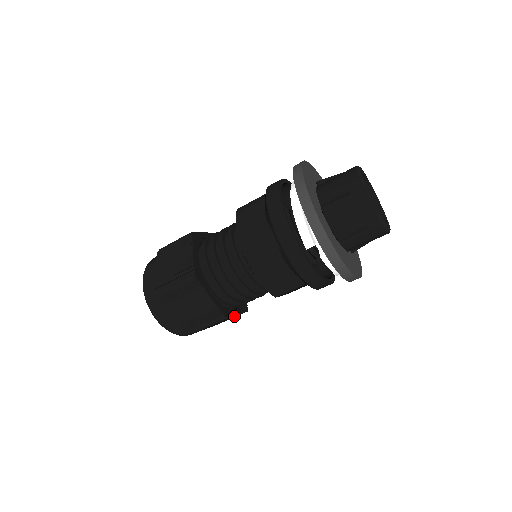
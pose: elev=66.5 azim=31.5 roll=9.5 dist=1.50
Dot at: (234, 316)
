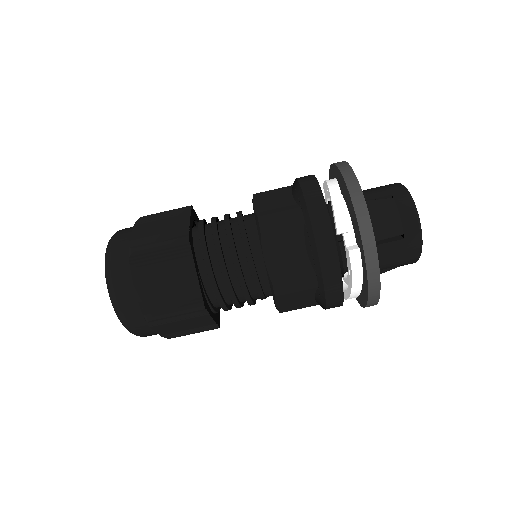
Dot at: (205, 323)
